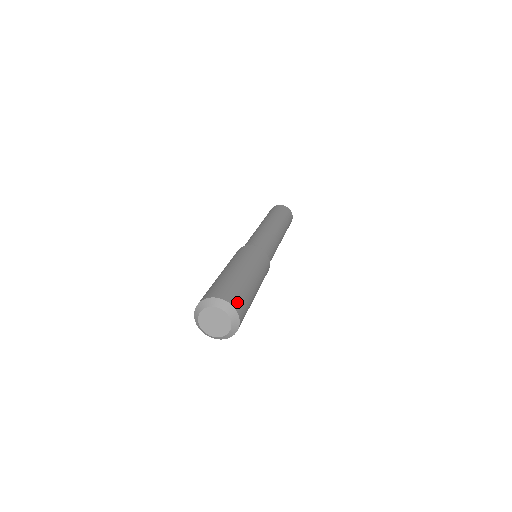
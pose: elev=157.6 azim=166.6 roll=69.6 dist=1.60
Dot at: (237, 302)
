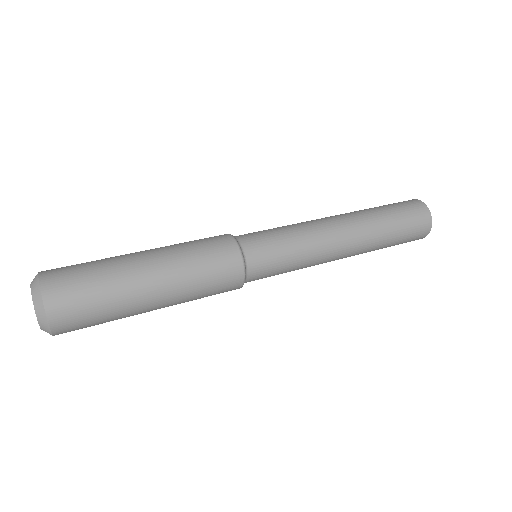
Dot at: (58, 284)
